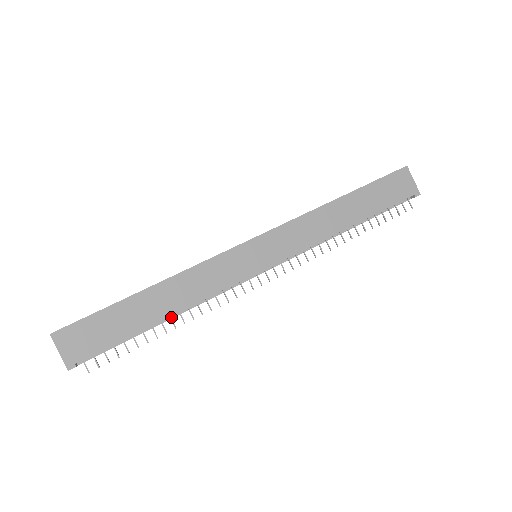
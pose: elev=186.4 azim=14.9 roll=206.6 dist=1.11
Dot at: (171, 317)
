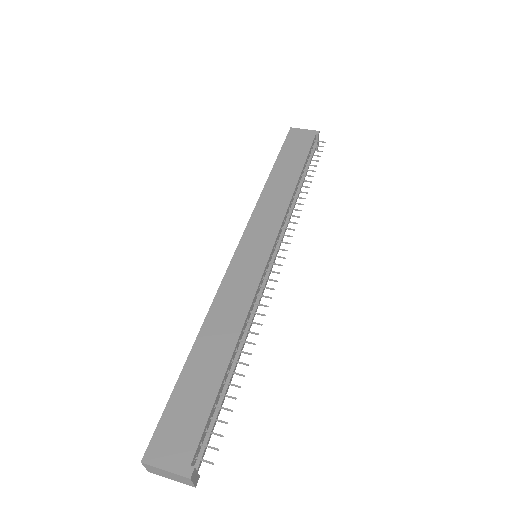
Dot at: (238, 352)
